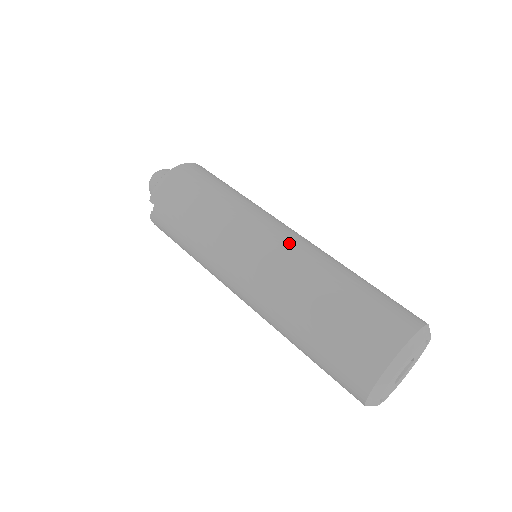
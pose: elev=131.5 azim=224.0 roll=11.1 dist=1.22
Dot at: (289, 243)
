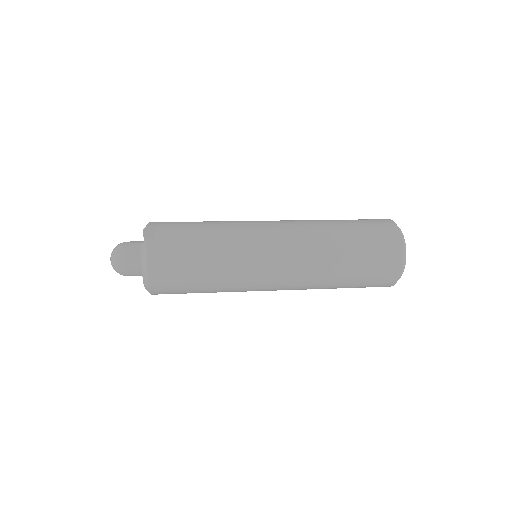
Dot at: occluded
